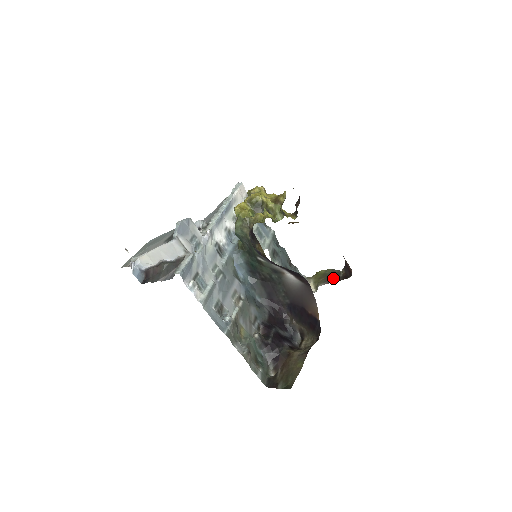
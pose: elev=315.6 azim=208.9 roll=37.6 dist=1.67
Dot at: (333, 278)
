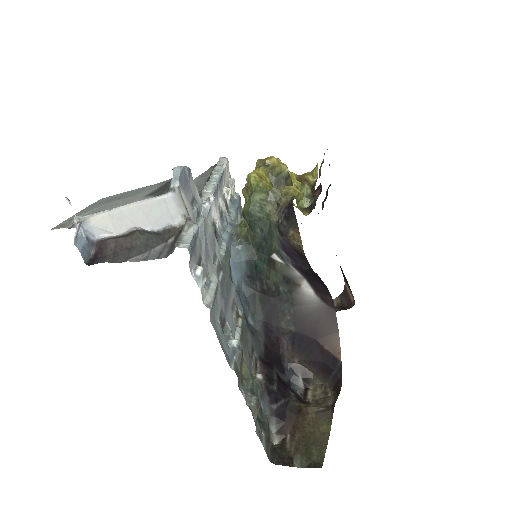
Dot at: occluded
